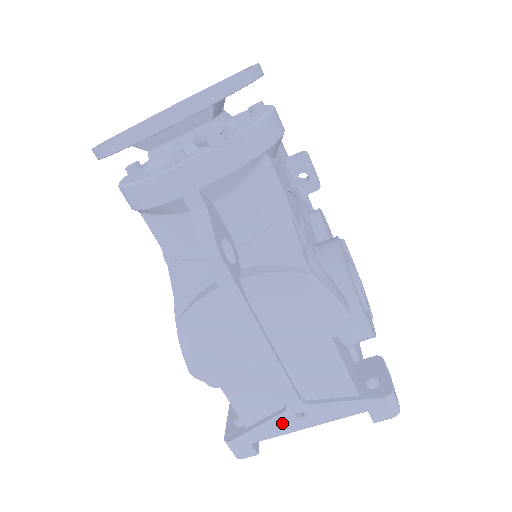
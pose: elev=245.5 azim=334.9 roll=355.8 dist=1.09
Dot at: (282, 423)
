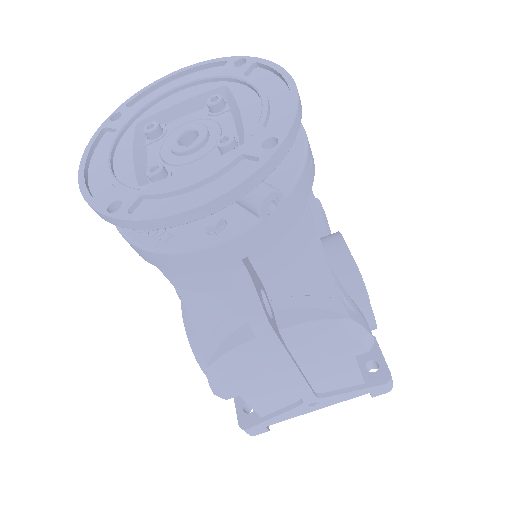
Dot at: (296, 411)
